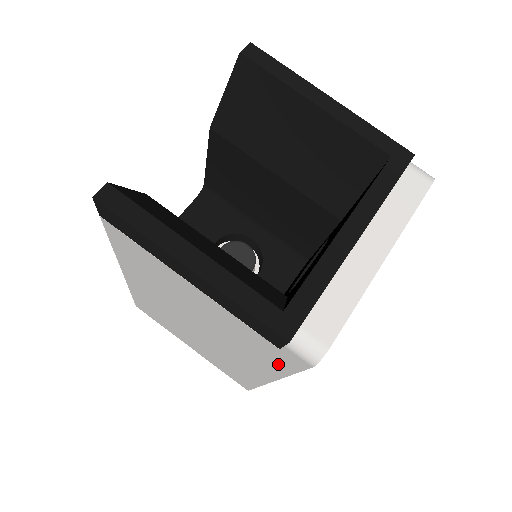
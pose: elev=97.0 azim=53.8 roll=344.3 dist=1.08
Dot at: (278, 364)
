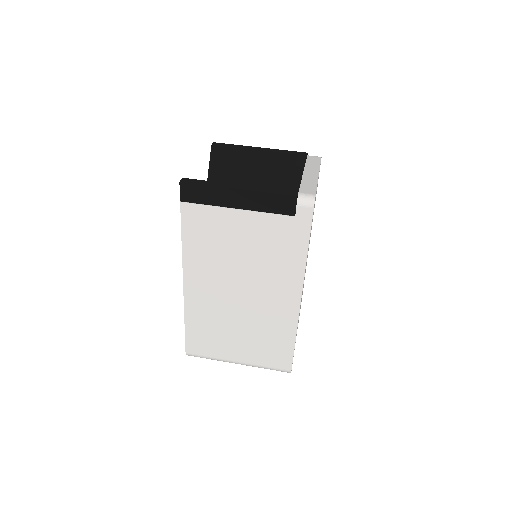
Dot at: (299, 245)
